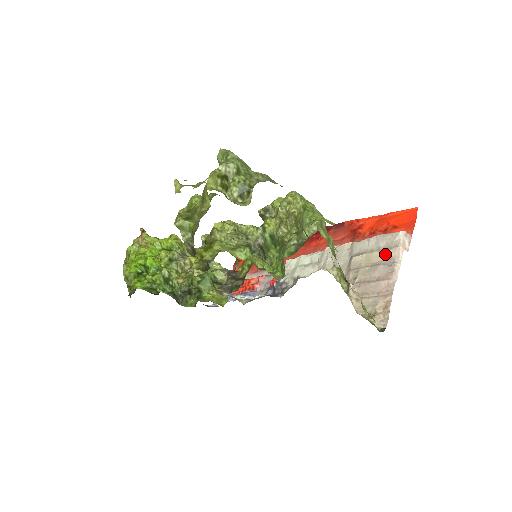
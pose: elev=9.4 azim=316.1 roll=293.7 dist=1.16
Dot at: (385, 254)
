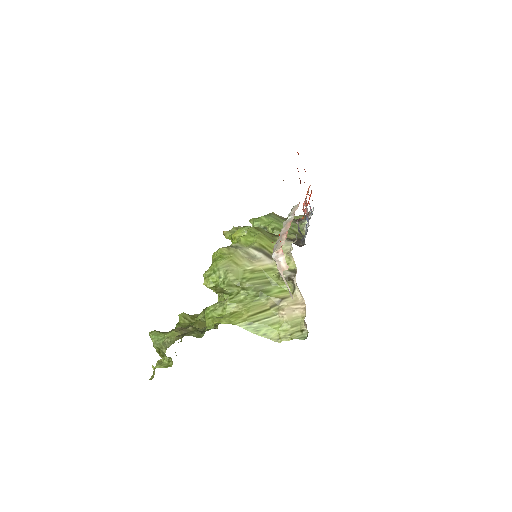
Dot at: occluded
